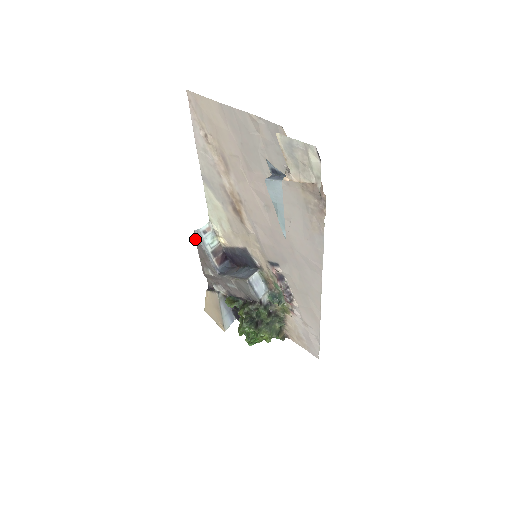
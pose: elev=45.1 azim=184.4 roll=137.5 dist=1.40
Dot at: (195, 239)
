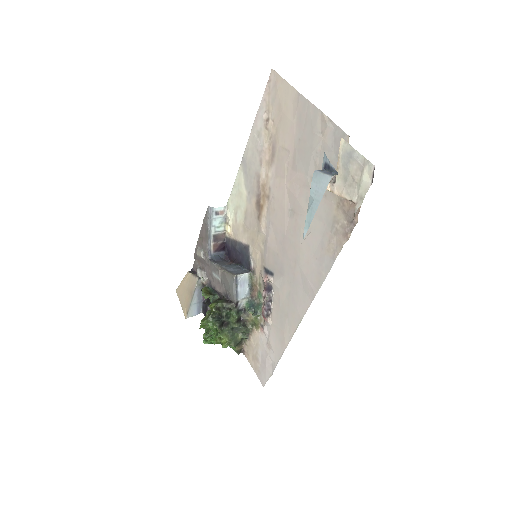
Dot at: (205, 215)
